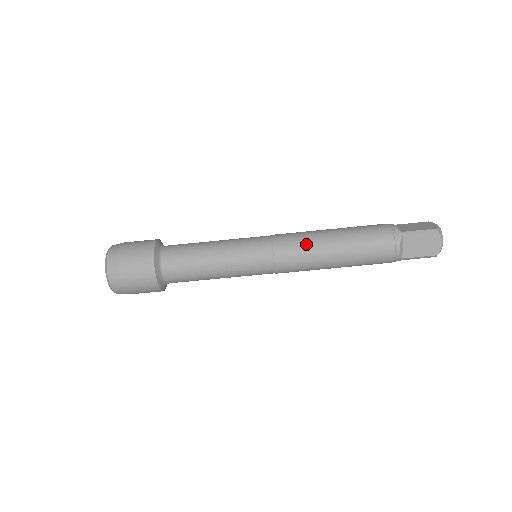
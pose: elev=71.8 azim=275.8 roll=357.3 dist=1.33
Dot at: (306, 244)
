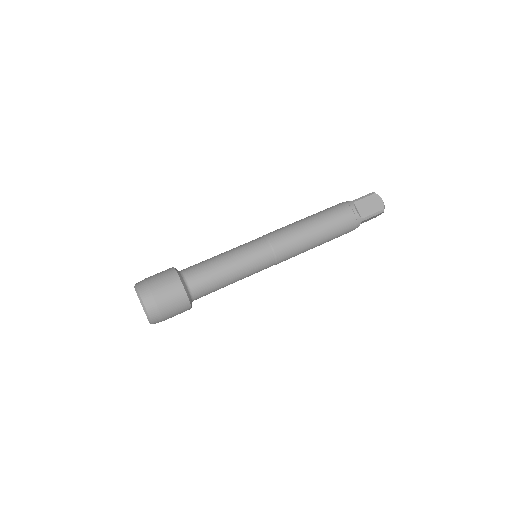
Dot at: (290, 228)
